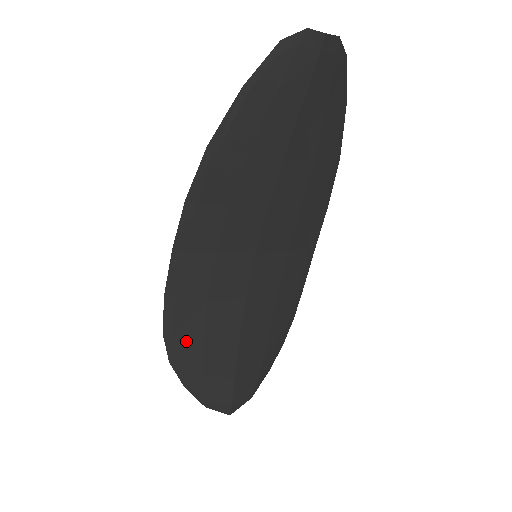
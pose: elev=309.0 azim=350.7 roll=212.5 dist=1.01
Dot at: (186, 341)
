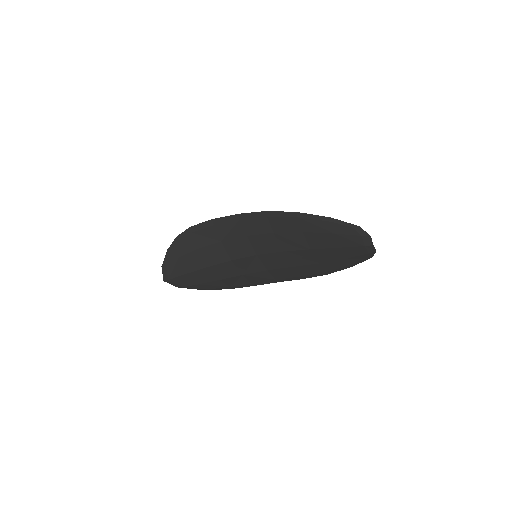
Dot at: (193, 240)
